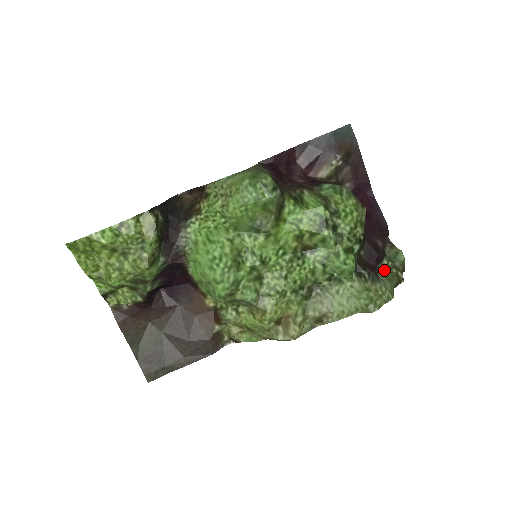
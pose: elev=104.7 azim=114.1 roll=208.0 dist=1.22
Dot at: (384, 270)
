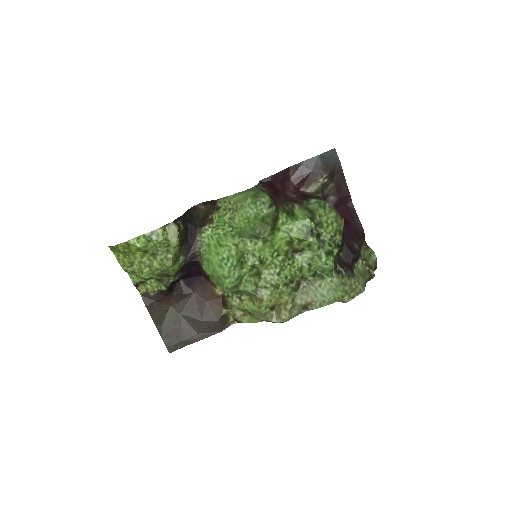
Dot at: (359, 268)
